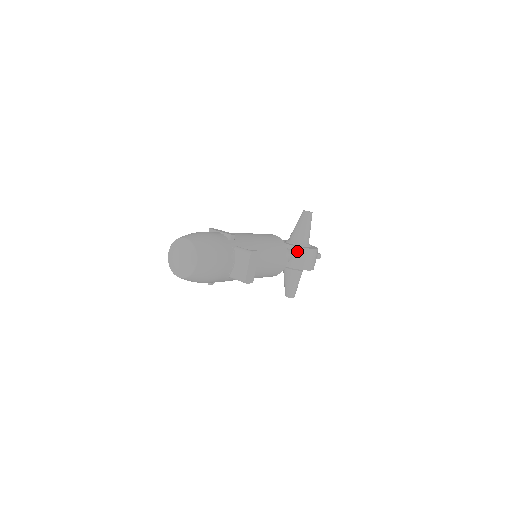
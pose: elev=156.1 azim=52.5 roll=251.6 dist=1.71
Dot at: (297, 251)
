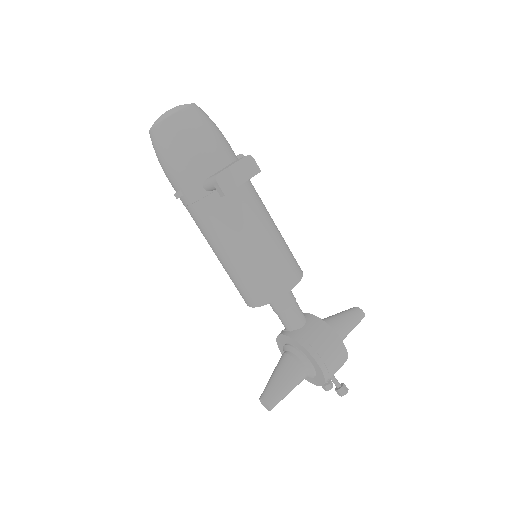
Dot at: (315, 322)
